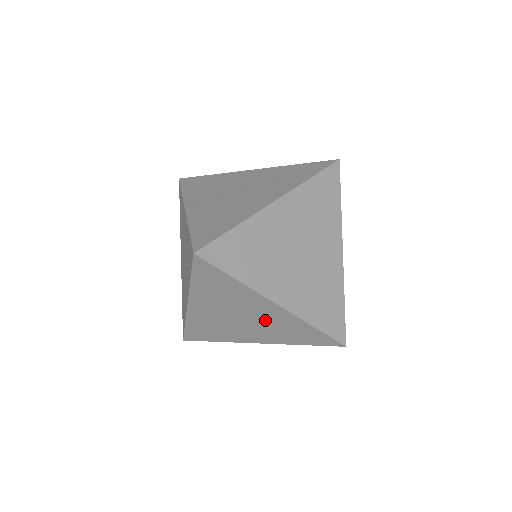
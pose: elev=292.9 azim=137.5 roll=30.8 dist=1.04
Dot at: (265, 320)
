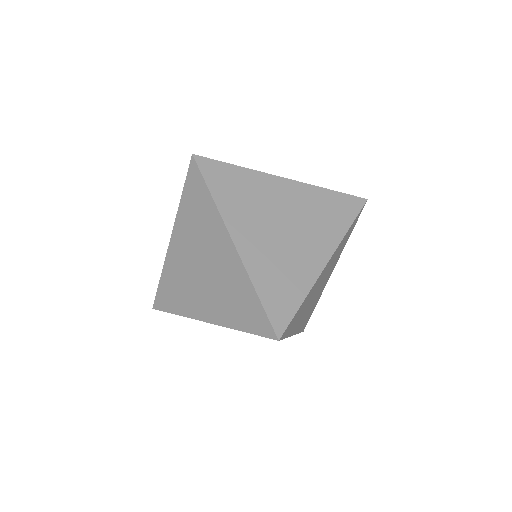
Dot at: (219, 273)
